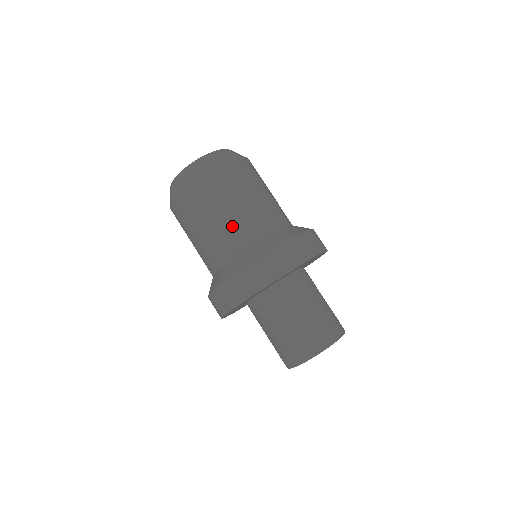
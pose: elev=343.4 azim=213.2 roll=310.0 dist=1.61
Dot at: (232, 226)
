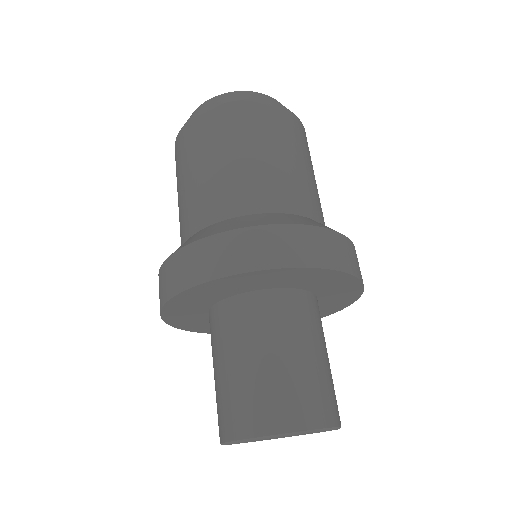
Dot at: (203, 191)
